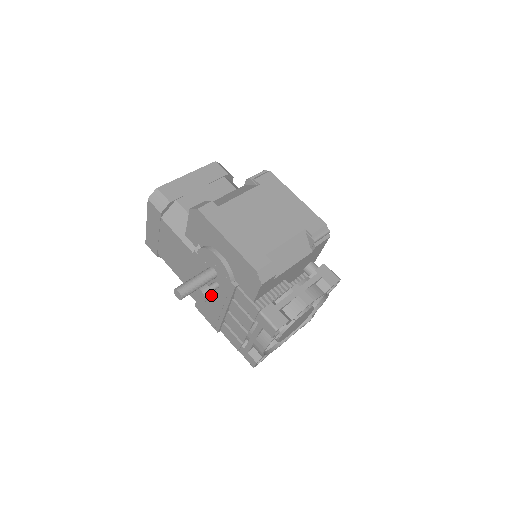
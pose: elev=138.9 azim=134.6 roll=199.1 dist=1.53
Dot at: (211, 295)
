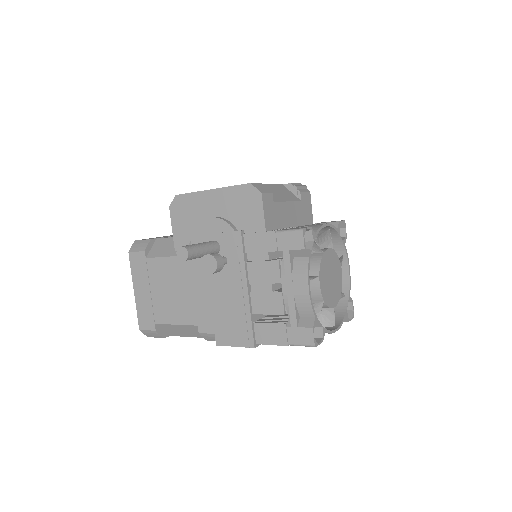
Dot at: (221, 259)
